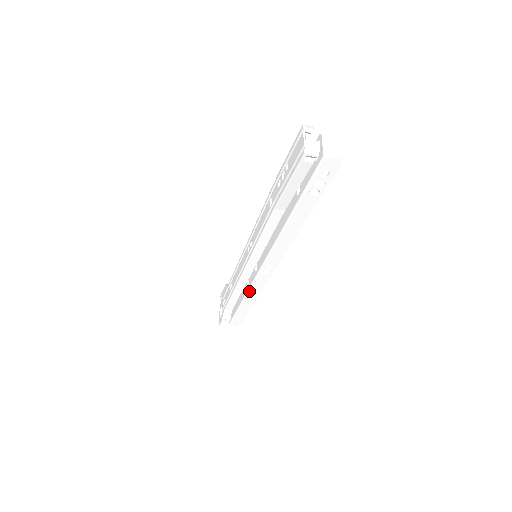
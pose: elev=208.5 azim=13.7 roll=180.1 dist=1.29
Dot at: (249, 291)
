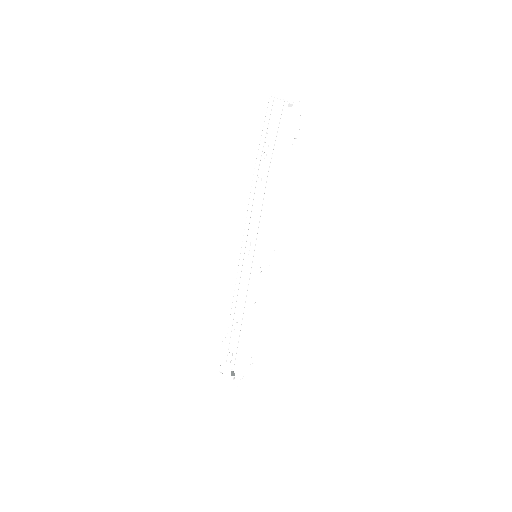
Dot at: (259, 304)
